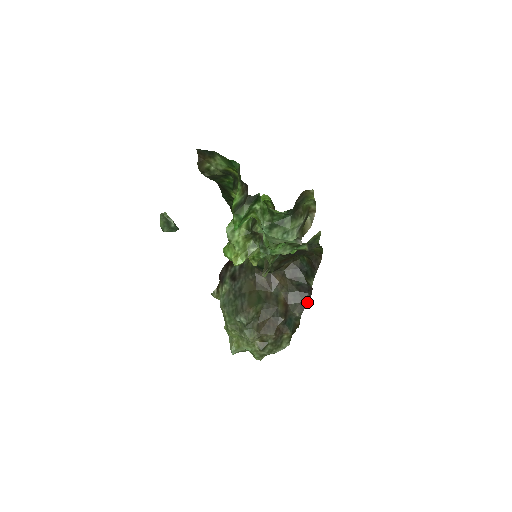
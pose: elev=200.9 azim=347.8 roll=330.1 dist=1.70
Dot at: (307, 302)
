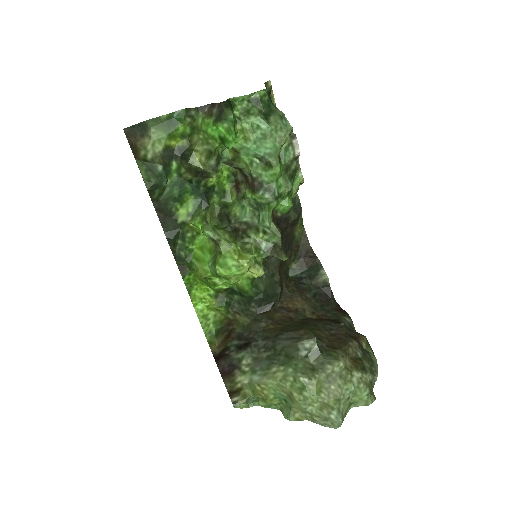
Dot at: (339, 307)
